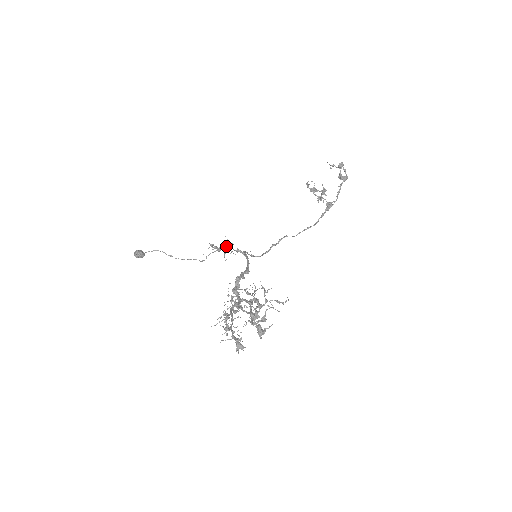
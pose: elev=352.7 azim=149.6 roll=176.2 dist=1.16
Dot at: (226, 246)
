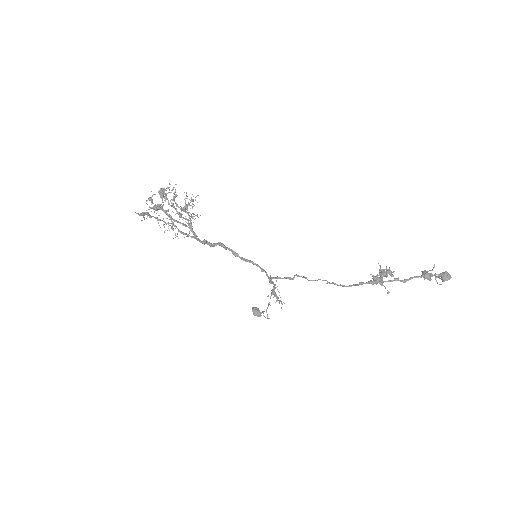
Dot at: occluded
